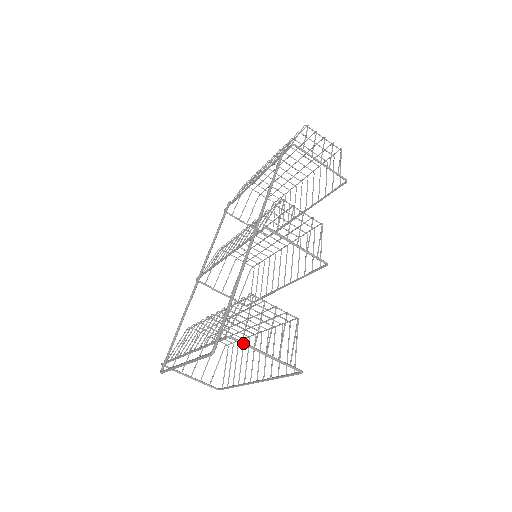
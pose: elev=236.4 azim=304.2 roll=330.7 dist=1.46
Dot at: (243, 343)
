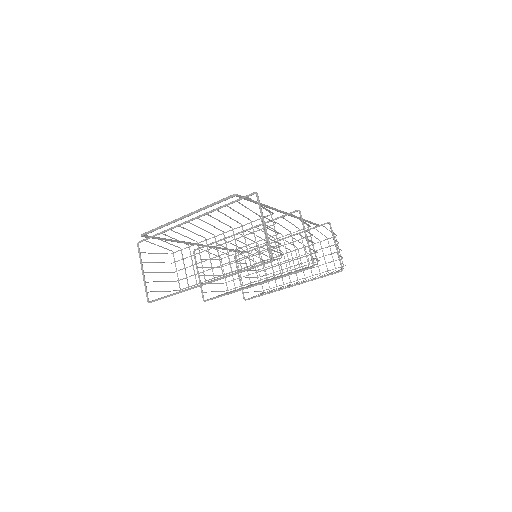
Dot at: (260, 204)
